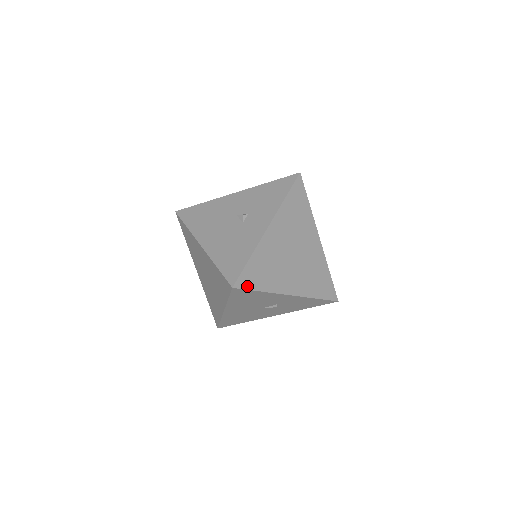
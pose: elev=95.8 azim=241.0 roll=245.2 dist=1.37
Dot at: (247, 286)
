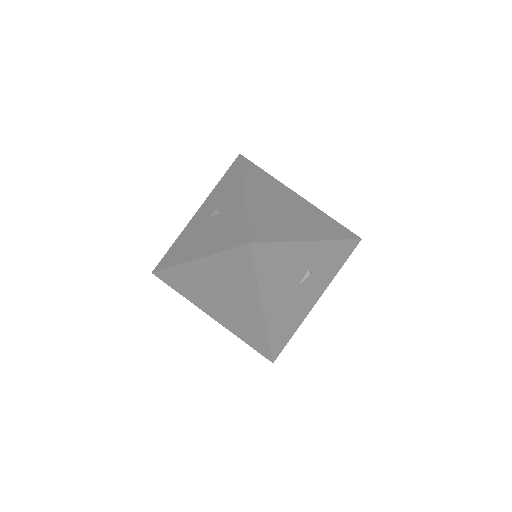
Dot at: (264, 240)
